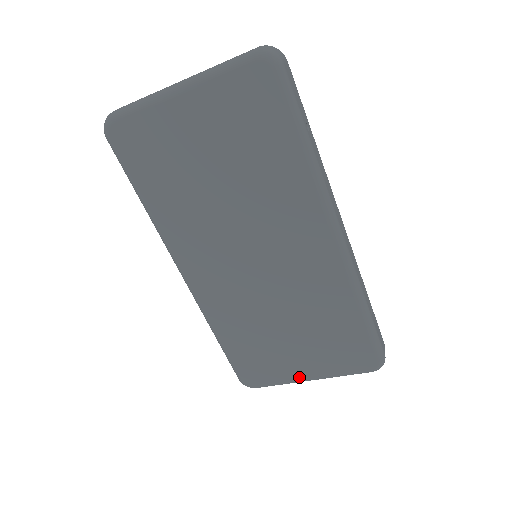
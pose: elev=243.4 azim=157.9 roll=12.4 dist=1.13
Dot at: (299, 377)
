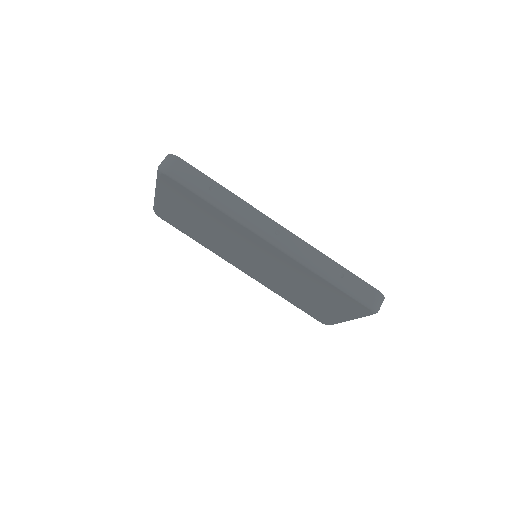
Dot at: (341, 319)
